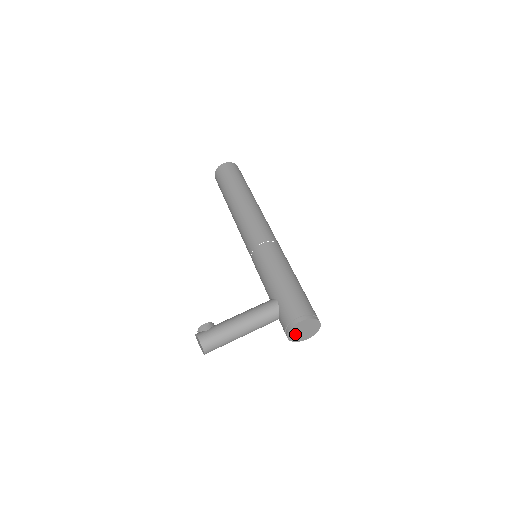
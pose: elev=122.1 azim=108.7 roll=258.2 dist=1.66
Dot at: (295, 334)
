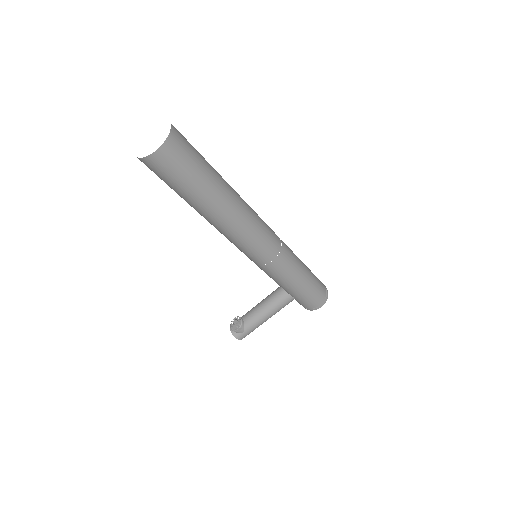
Dot at: occluded
